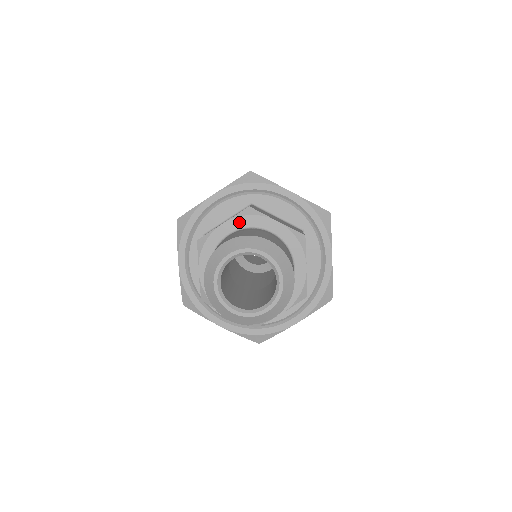
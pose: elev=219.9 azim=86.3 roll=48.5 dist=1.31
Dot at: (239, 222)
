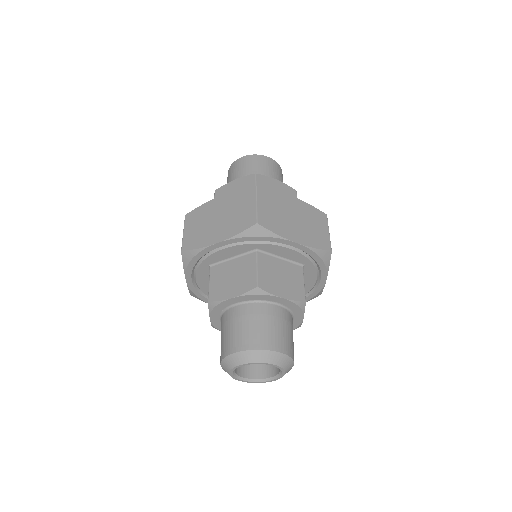
Dot at: (247, 298)
